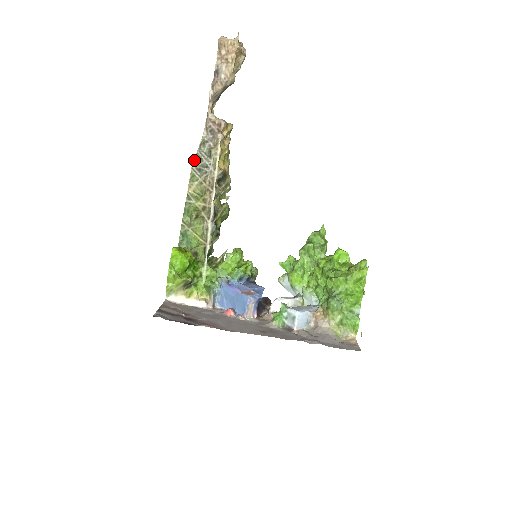
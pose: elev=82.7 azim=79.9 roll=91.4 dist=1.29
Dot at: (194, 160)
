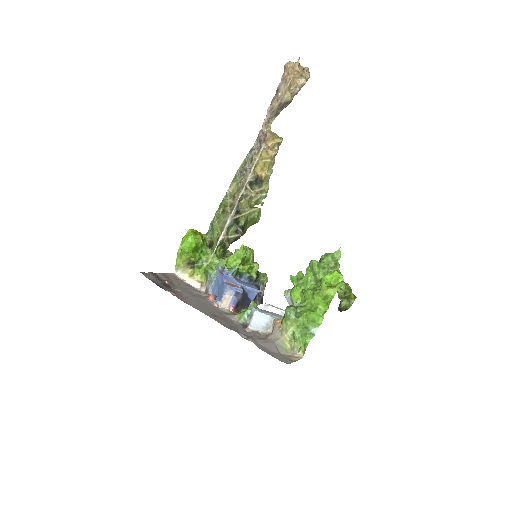
Dot at: (241, 164)
